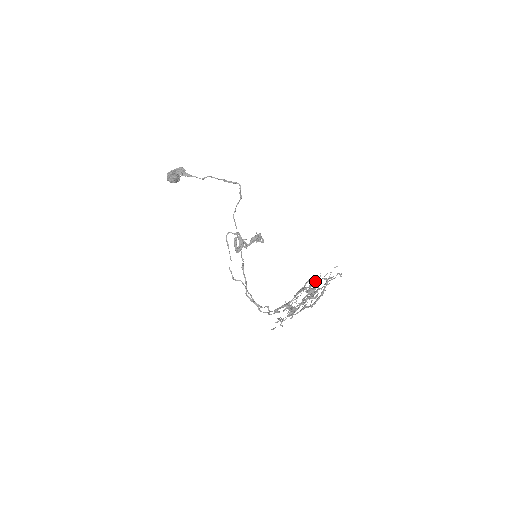
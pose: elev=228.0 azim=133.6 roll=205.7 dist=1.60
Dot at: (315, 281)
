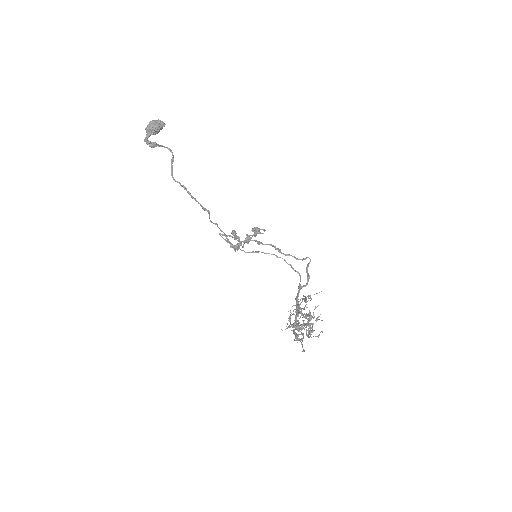
Dot at: (304, 317)
